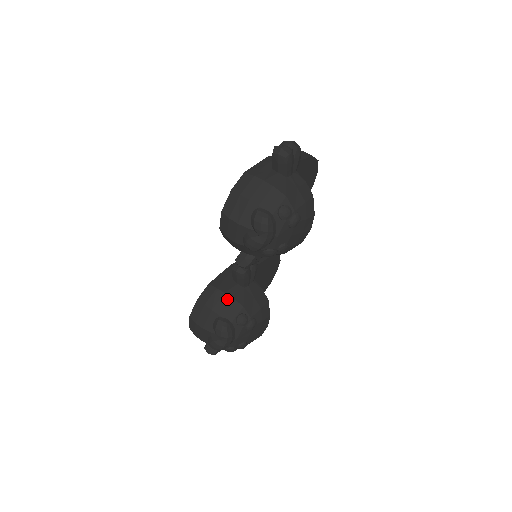
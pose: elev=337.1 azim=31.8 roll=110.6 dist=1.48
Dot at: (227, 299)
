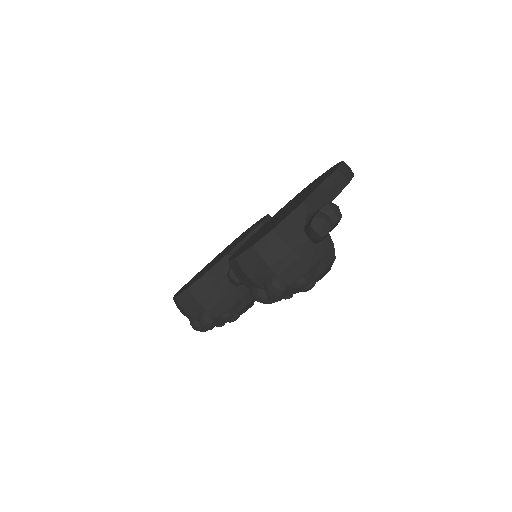
Dot at: (217, 298)
